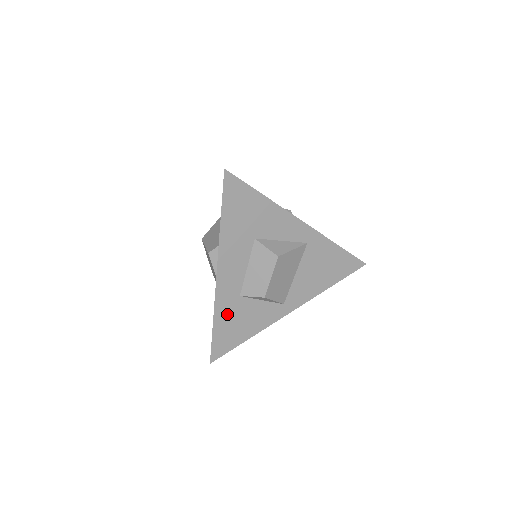
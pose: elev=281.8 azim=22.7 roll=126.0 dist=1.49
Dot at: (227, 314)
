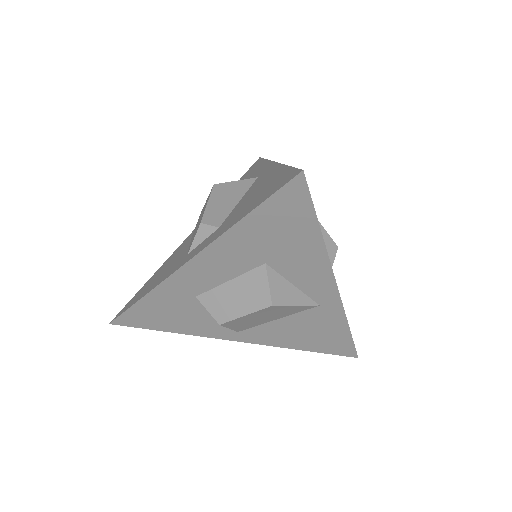
Dot at: (166, 301)
